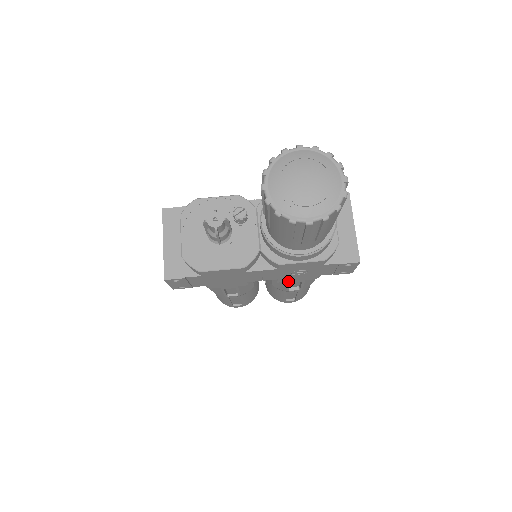
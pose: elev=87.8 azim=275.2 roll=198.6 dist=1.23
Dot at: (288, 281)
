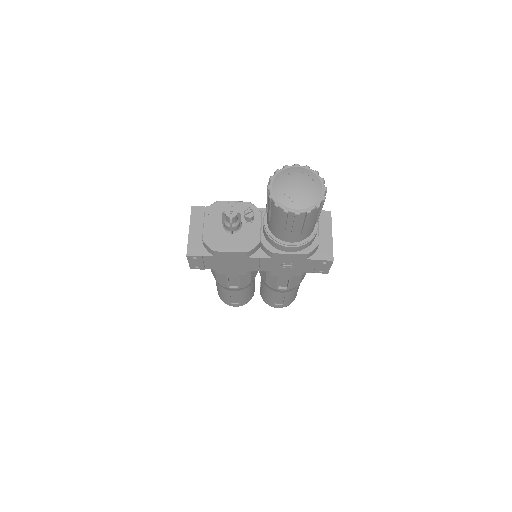
Dot at: (278, 275)
